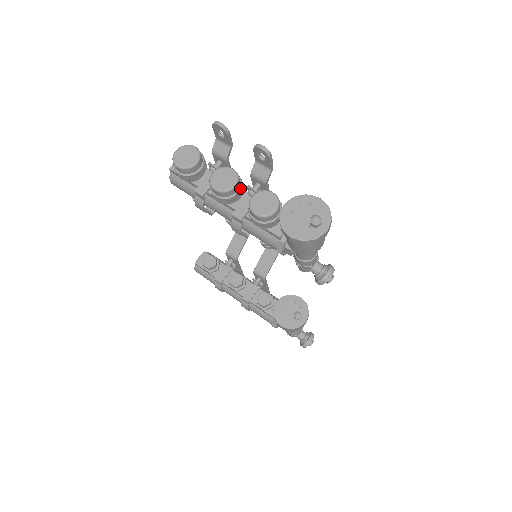
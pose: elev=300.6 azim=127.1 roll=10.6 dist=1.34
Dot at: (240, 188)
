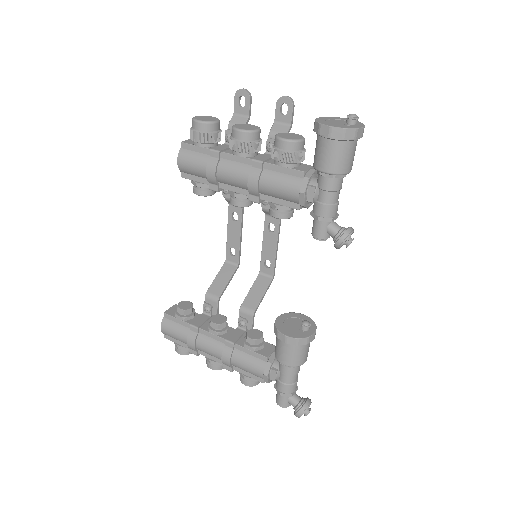
Dot at: (260, 140)
